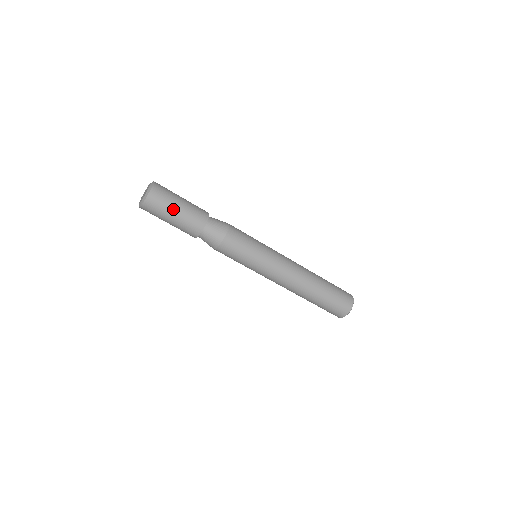
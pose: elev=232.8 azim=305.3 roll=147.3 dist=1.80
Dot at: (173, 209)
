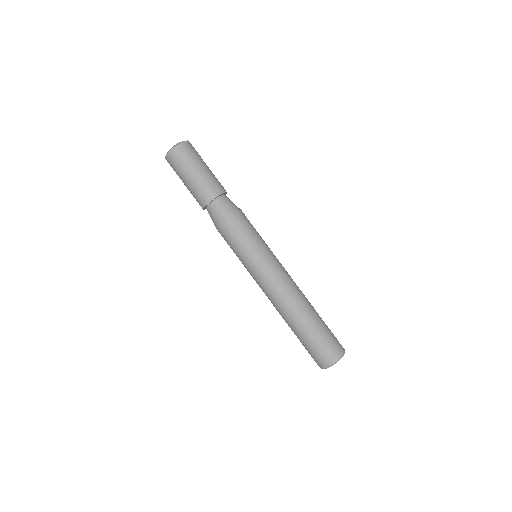
Dot at: (201, 164)
